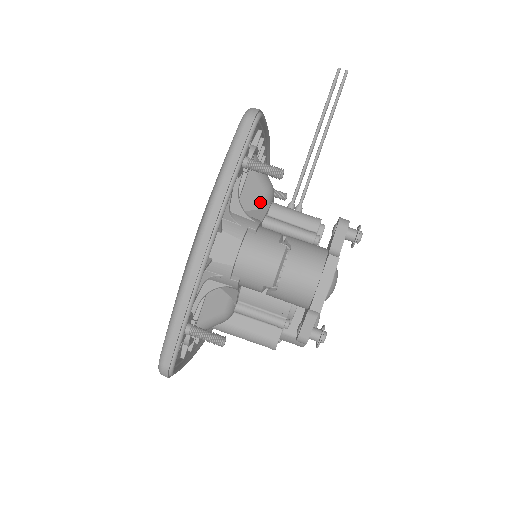
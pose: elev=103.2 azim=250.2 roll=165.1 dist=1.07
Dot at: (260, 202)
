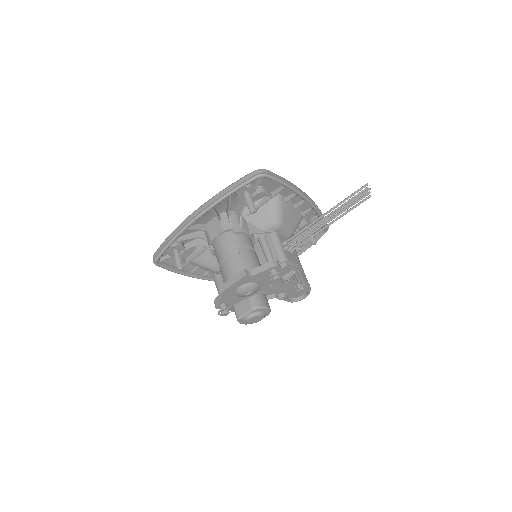
Dot at: (263, 225)
